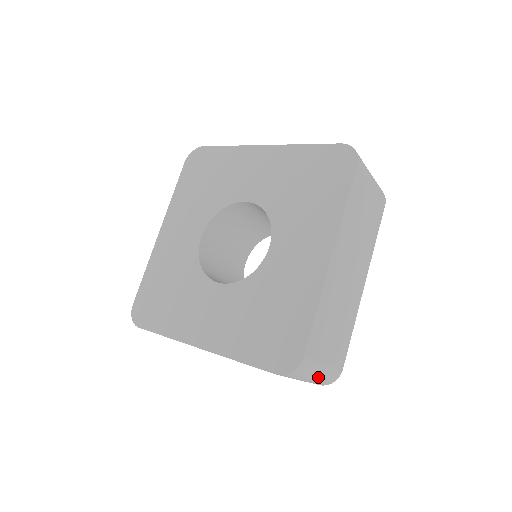
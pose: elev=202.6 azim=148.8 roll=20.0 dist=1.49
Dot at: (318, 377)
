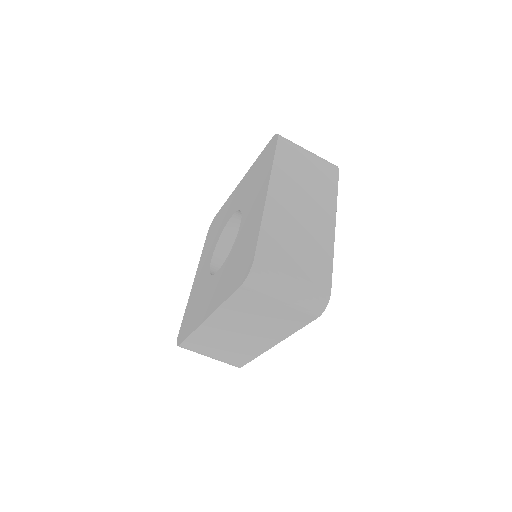
Dot at: (294, 291)
